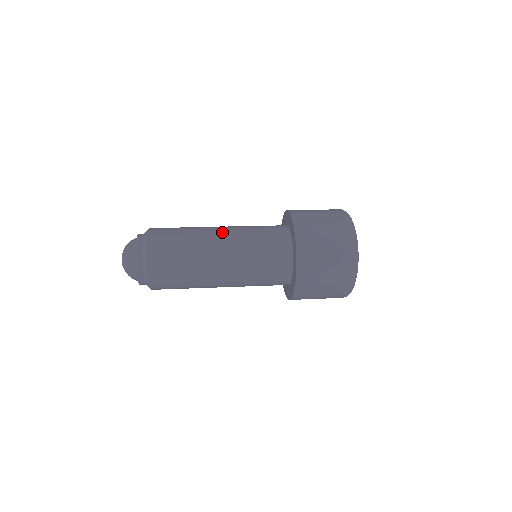
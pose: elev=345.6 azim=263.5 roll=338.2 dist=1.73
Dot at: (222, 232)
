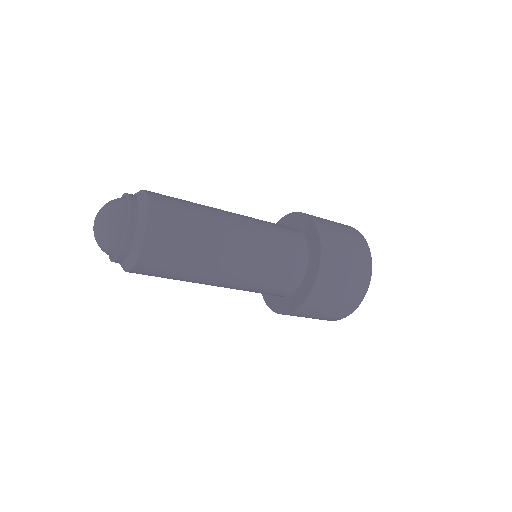
Dot at: occluded
